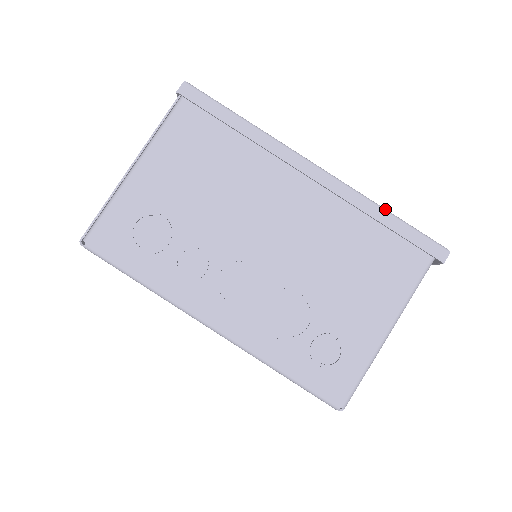
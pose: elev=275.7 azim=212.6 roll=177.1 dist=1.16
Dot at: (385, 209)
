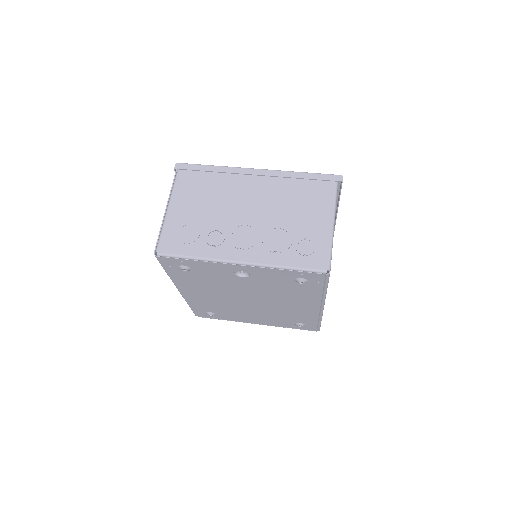
Dot at: (300, 172)
